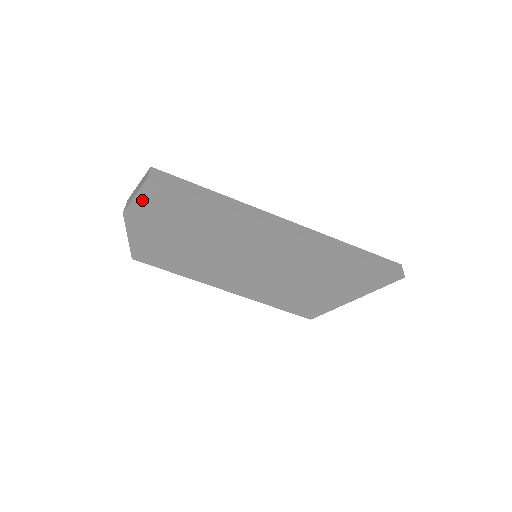
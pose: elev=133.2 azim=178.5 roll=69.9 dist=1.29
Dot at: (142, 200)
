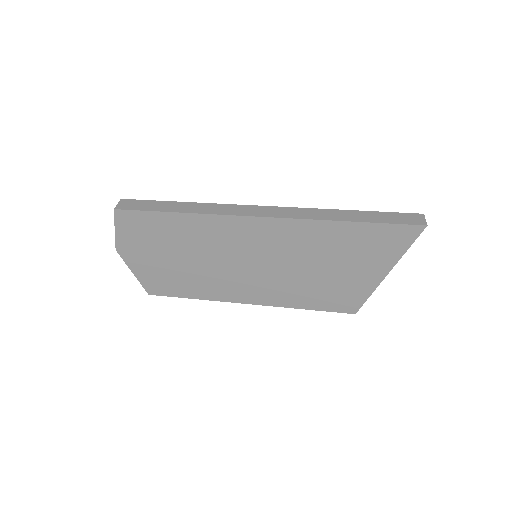
Dot at: (122, 231)
